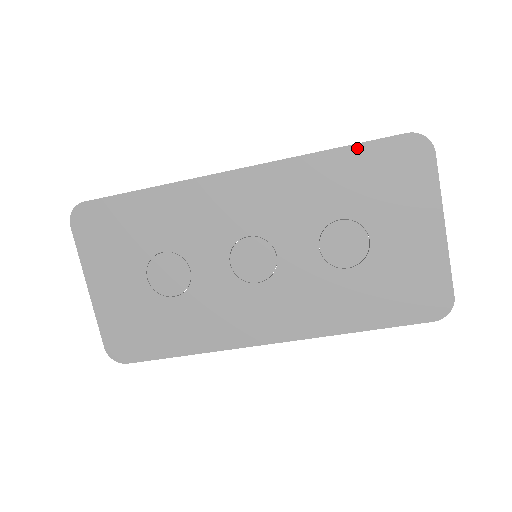
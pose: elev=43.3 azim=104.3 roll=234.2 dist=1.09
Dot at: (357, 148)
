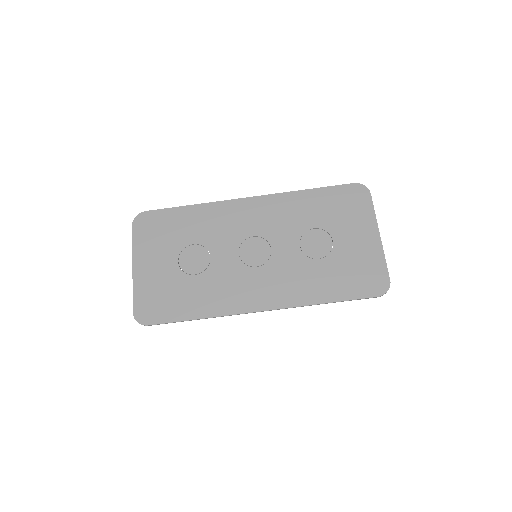
Dot at: (325, 189)
